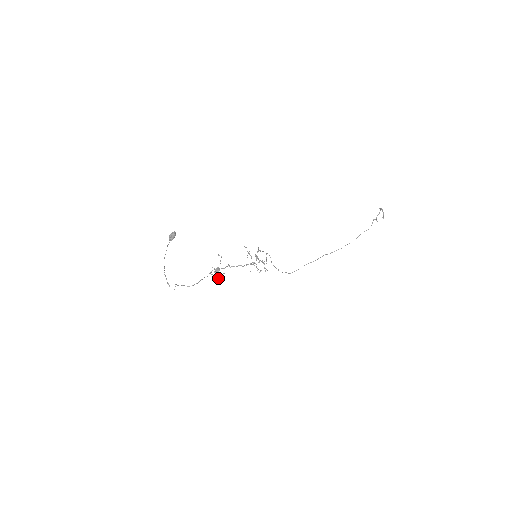
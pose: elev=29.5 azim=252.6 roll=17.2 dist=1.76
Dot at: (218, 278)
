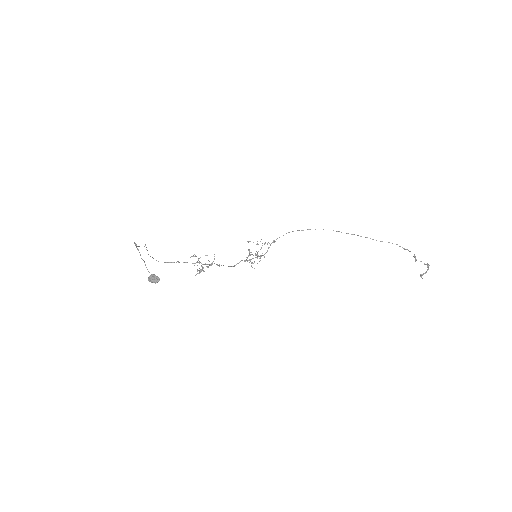
Dot at: (198, 273)
